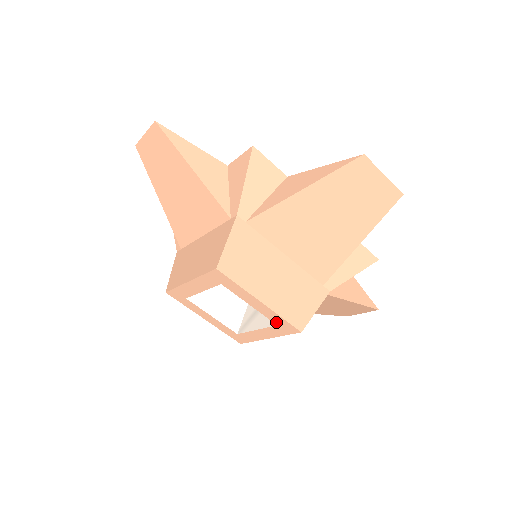
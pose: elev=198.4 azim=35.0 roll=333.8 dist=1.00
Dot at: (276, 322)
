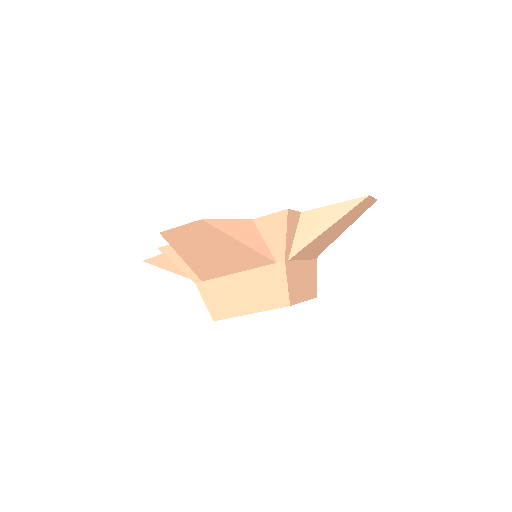
Dot at: occluded
